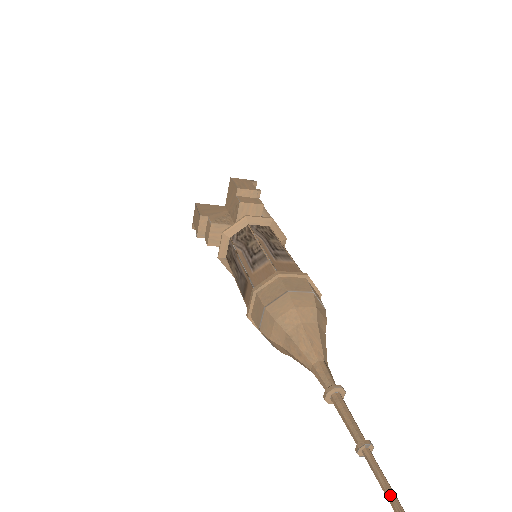
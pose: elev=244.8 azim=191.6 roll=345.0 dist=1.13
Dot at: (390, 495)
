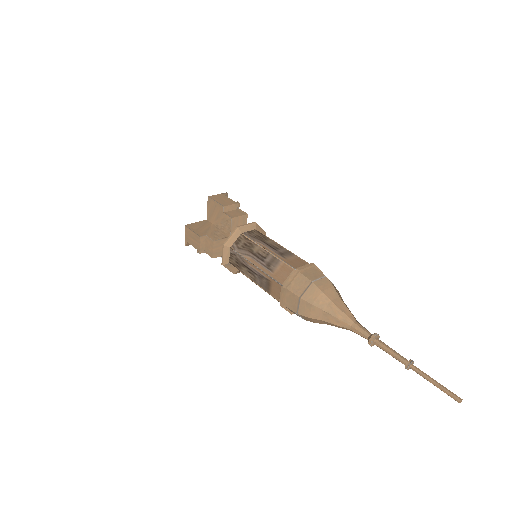
Dot at: (437, 384)
